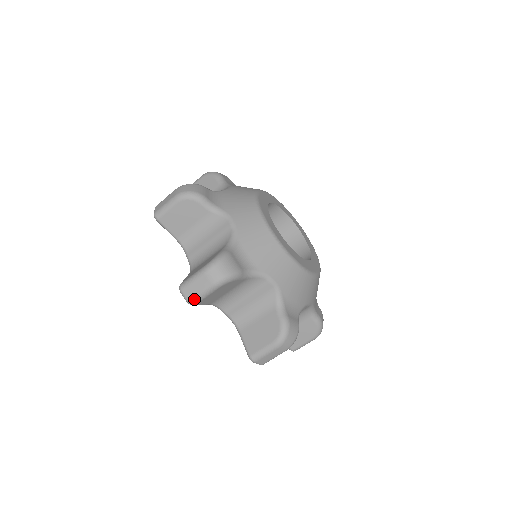
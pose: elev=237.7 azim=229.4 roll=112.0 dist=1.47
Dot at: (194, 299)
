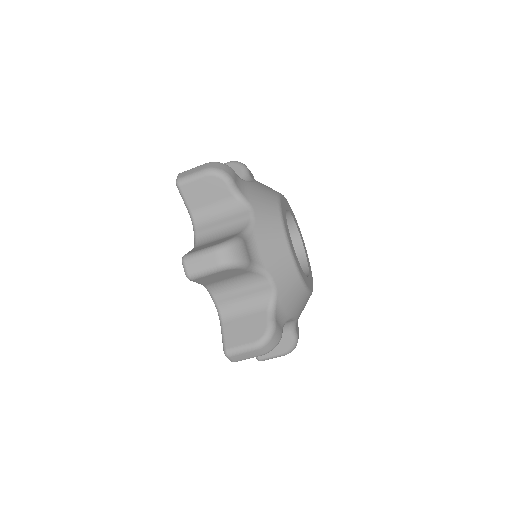
Dot at: occluded
